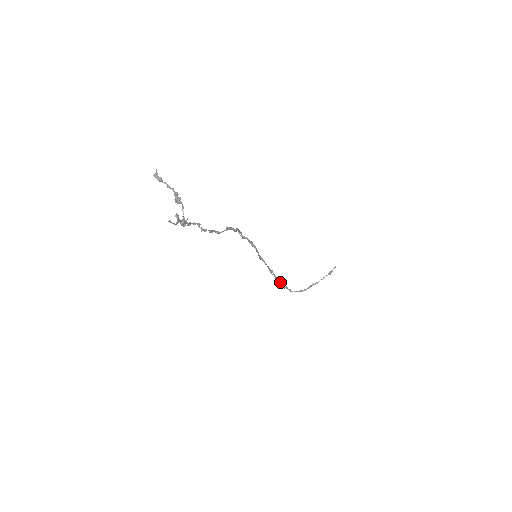
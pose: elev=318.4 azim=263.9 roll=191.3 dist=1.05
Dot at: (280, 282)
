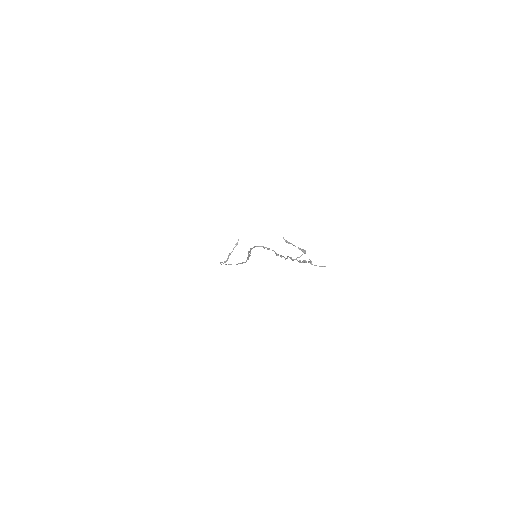
Dot at: (240, 263)
